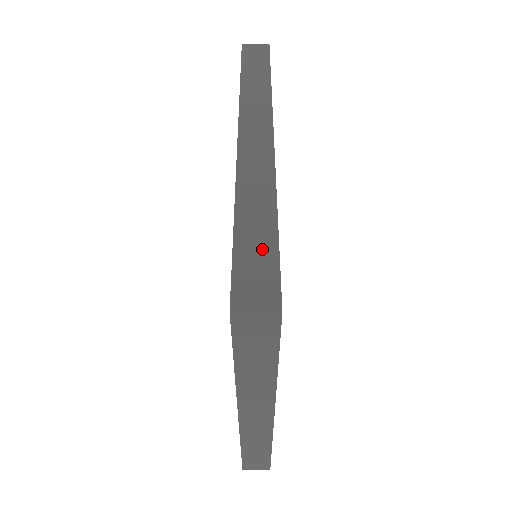
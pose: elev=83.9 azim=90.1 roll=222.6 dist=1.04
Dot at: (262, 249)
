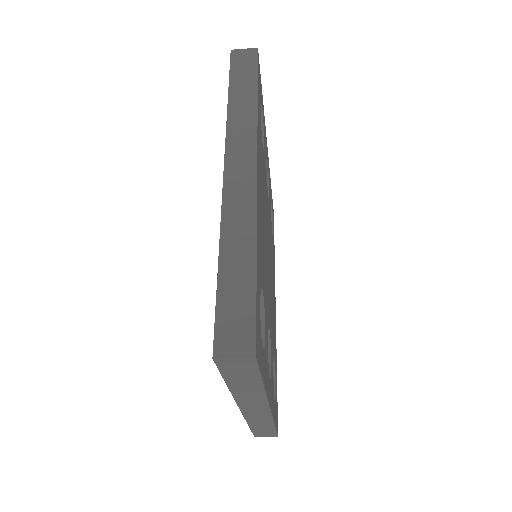
Dot at: (241, 295)
